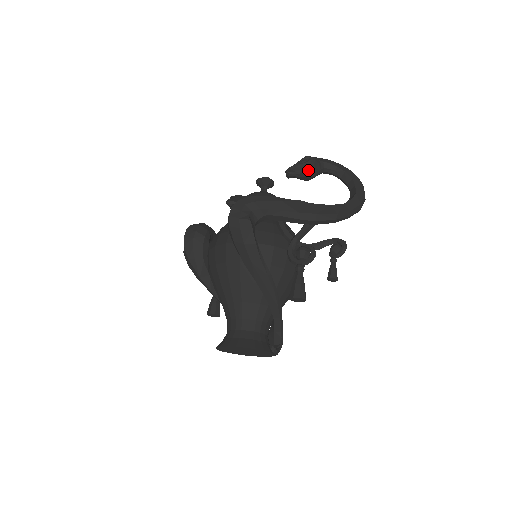
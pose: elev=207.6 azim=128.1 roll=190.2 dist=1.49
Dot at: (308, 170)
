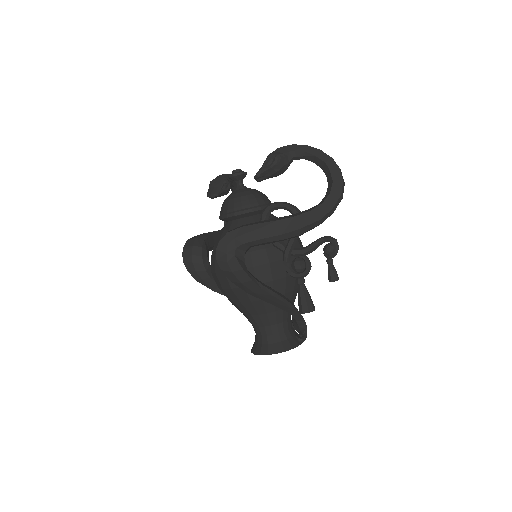
Dot at: (276, 171)
